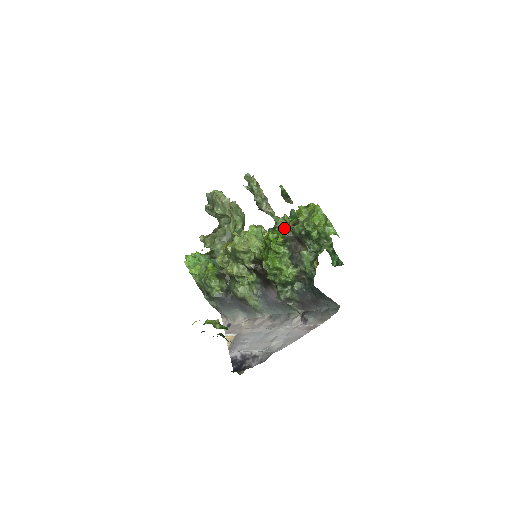
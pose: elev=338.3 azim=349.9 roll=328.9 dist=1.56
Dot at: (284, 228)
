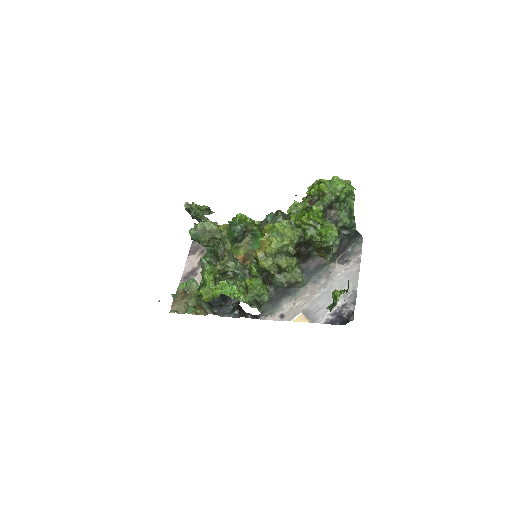
Dot at: (314, 206)
